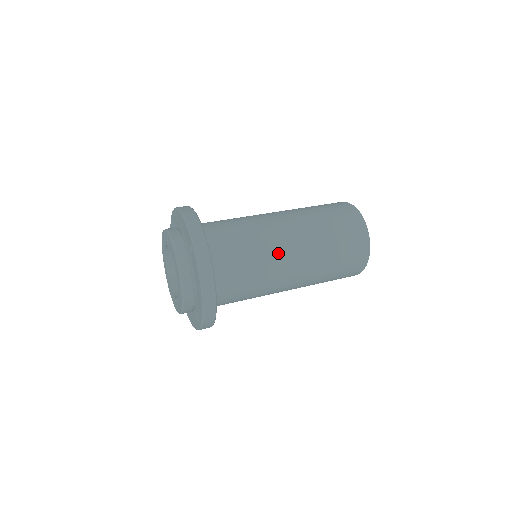
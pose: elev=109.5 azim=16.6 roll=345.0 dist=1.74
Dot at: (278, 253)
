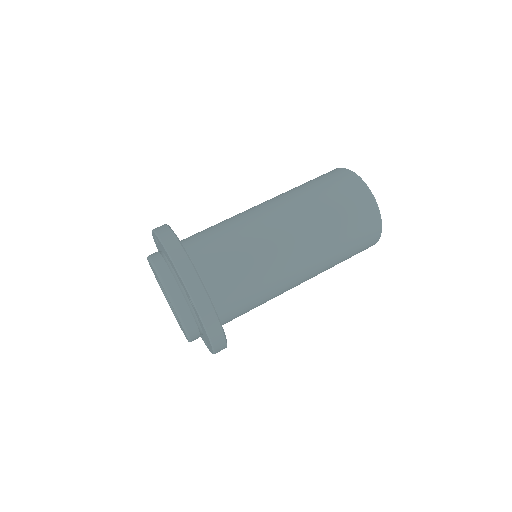
Dot at: (285, 271)
